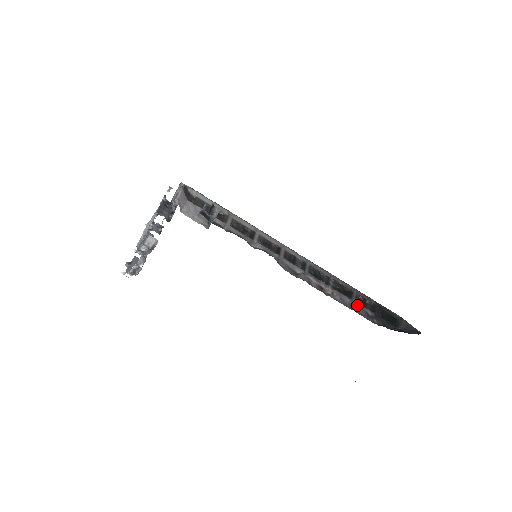
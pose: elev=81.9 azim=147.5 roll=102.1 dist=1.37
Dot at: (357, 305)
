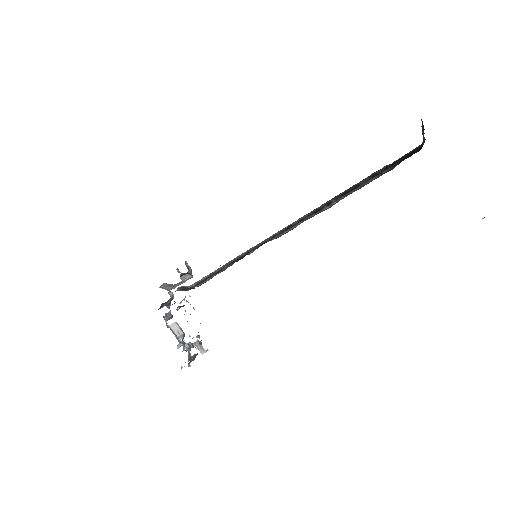
Dot at: (368, 182)
